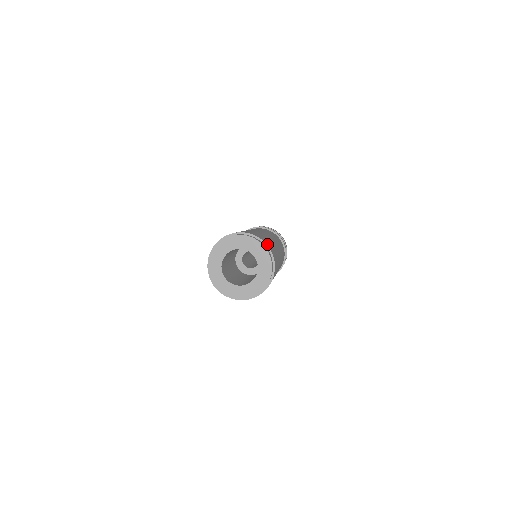
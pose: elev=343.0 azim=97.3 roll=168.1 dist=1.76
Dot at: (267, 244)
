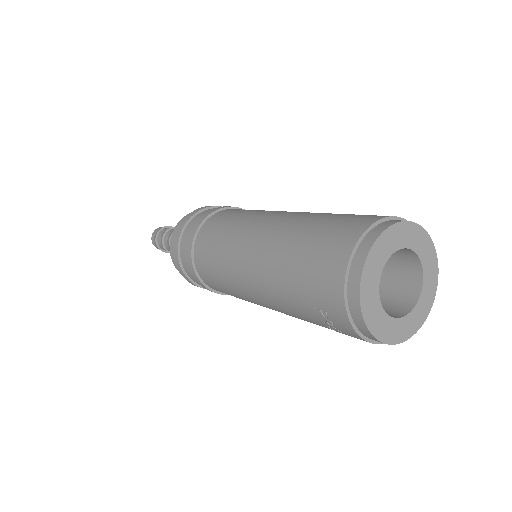
Dot at: occluded
